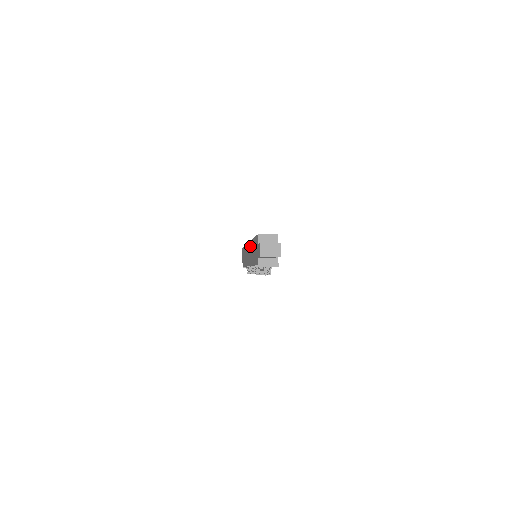
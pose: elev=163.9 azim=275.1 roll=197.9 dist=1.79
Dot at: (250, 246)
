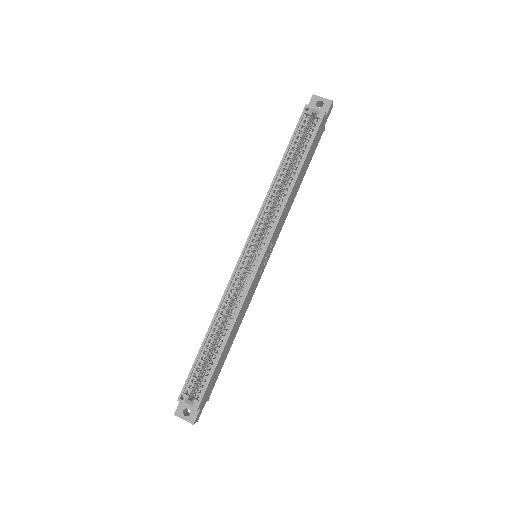
Dot at: (225, 293)
